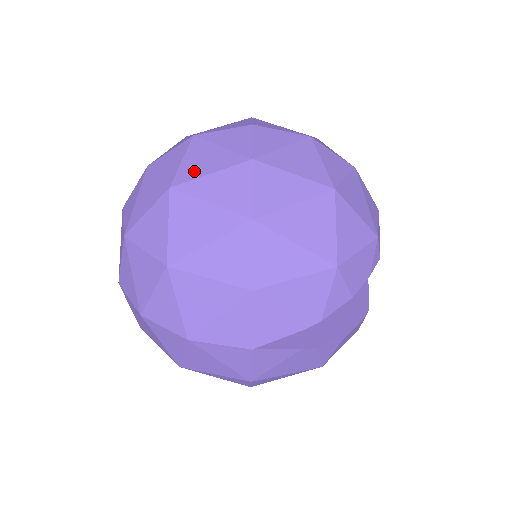
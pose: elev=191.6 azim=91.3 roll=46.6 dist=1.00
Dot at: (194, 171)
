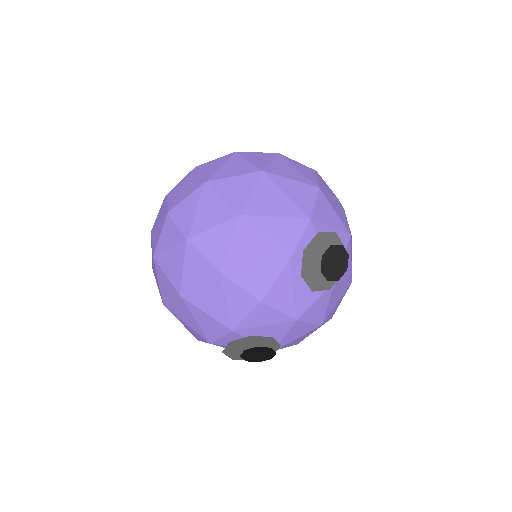
Dot at: occluded
